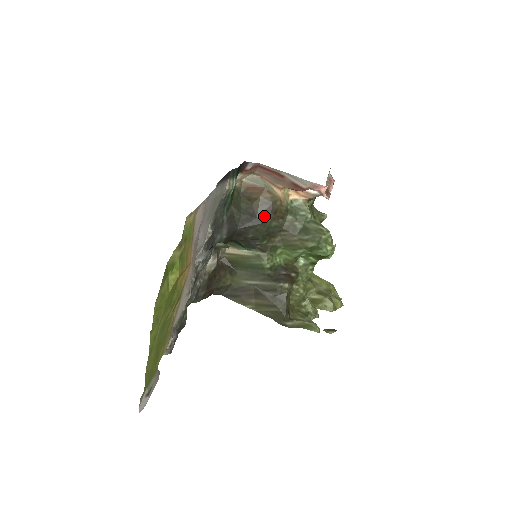
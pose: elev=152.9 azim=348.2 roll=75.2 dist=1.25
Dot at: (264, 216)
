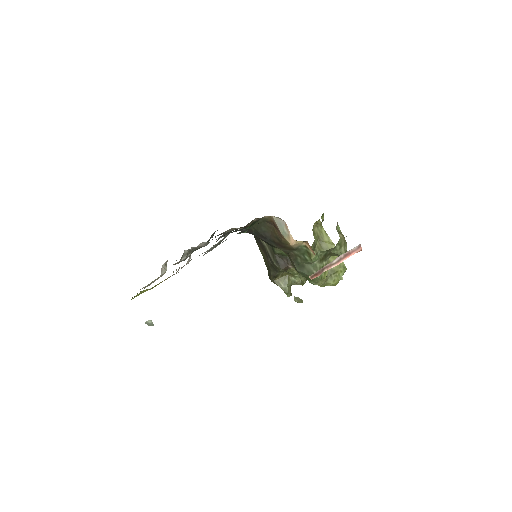
Dot at: (274, 243)
